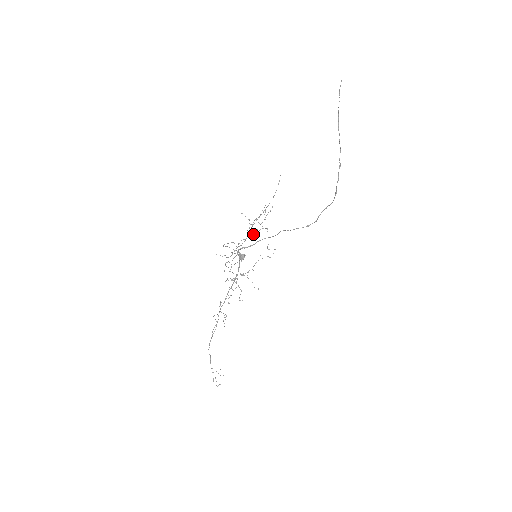
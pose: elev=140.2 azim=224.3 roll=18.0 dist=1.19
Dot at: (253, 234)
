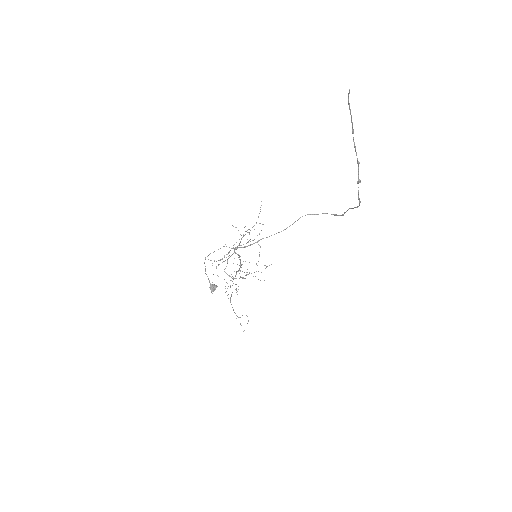
Dot at: occluded
